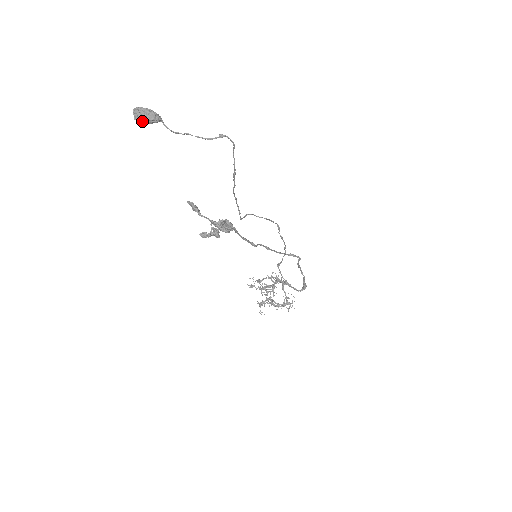
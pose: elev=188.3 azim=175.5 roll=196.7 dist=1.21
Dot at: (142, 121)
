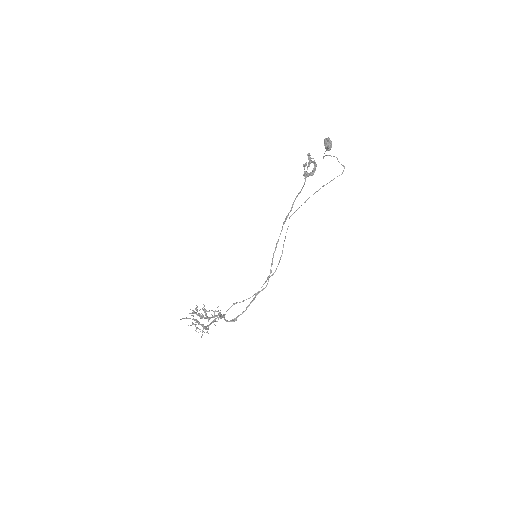
Dot at: (327, 141)
